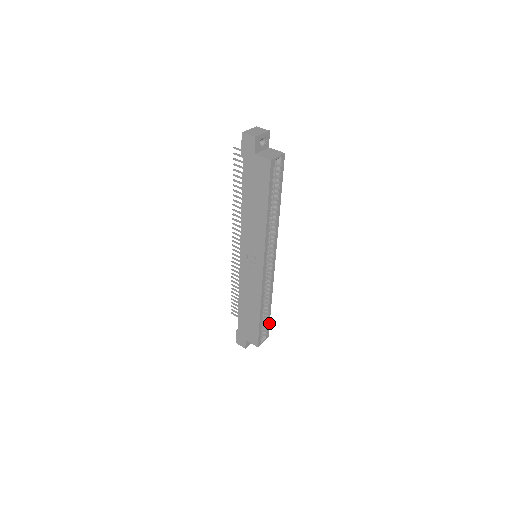
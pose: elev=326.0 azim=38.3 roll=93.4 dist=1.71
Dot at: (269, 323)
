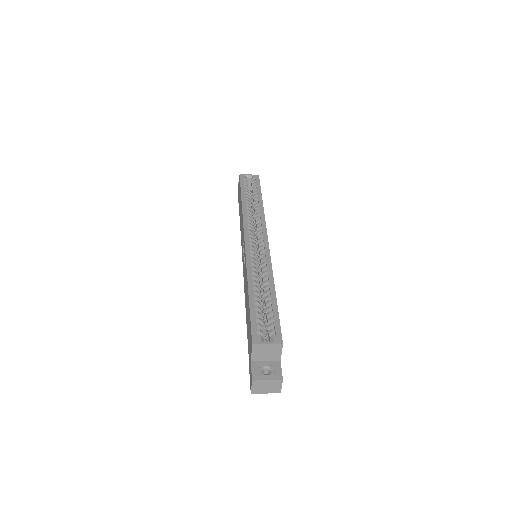
Dot at: (278, 318)
